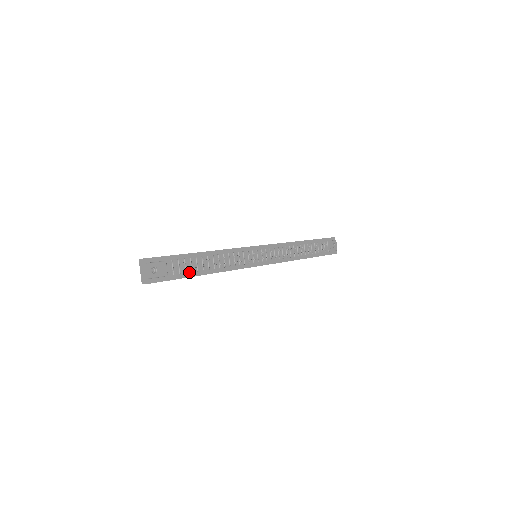
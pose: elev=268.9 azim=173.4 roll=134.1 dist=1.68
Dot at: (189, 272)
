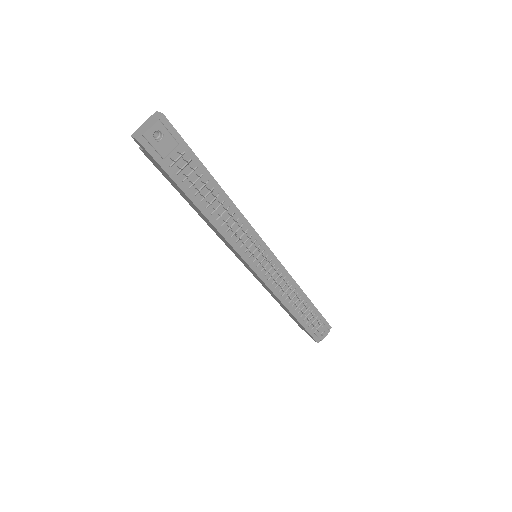
Dot at: (187, 185)
